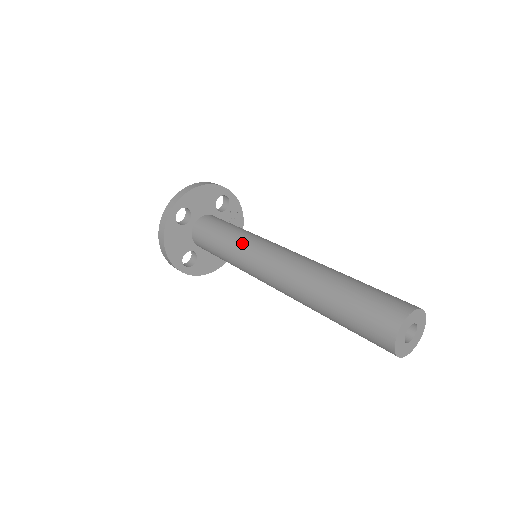
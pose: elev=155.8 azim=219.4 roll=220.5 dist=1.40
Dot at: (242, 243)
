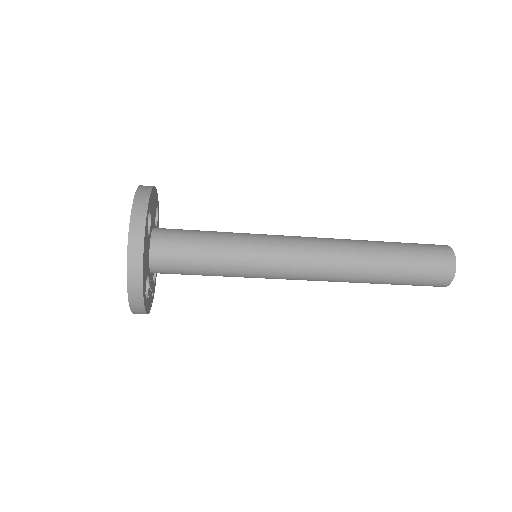
Dot at: occluded
